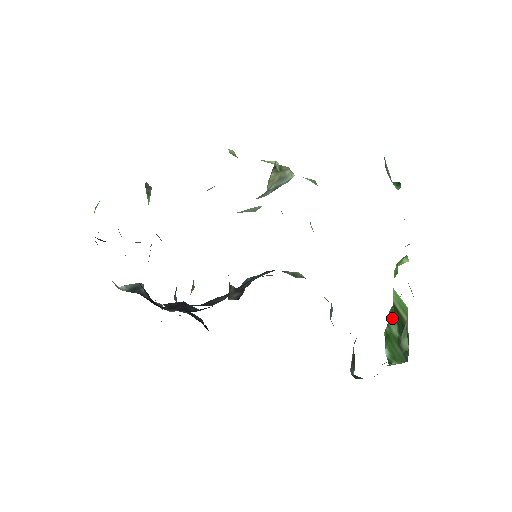
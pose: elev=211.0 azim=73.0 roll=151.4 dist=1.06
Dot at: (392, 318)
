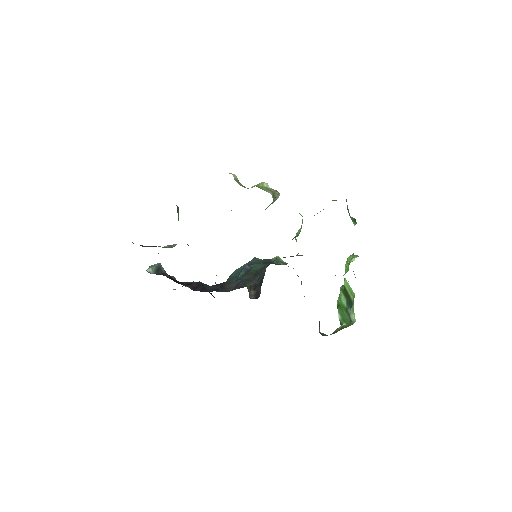
Dot at: (342, 294)
